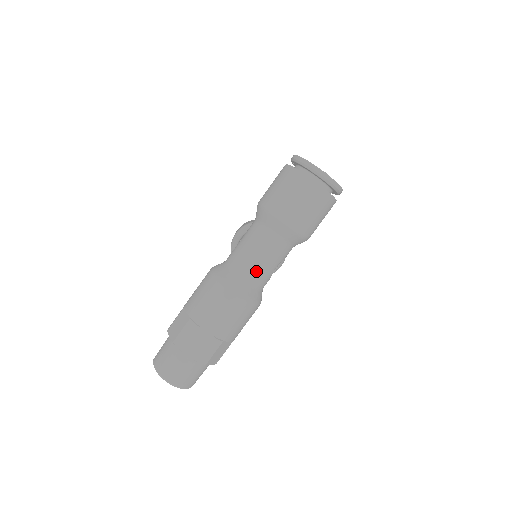
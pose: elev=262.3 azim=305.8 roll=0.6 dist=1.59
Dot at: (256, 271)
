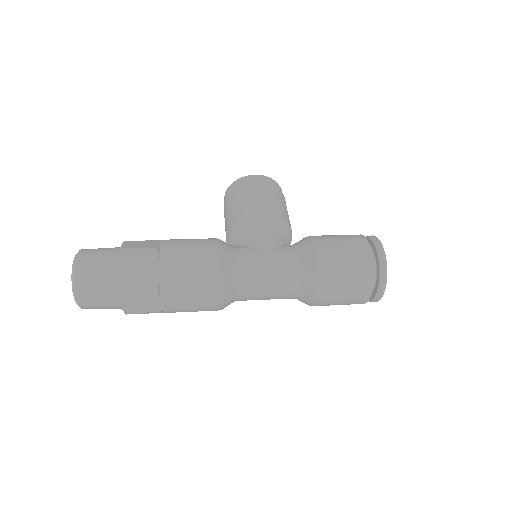
Dot at: (252, 298)
